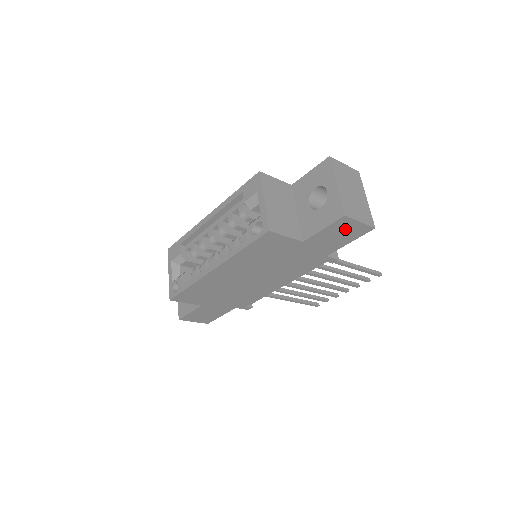
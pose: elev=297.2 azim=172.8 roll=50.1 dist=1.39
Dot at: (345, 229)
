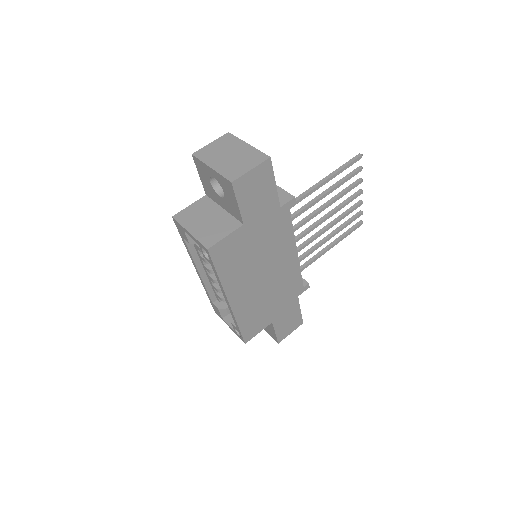
Dot at: (252, 185)
